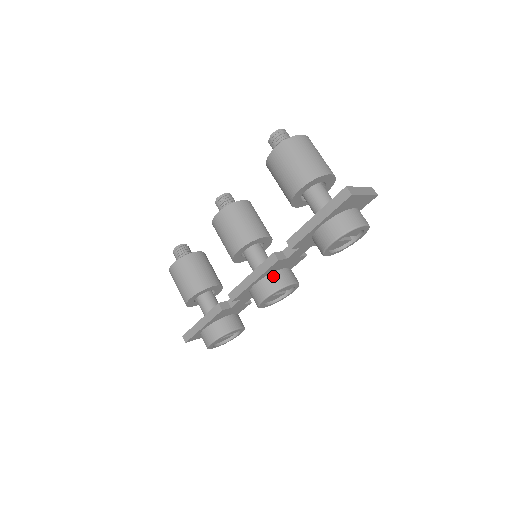
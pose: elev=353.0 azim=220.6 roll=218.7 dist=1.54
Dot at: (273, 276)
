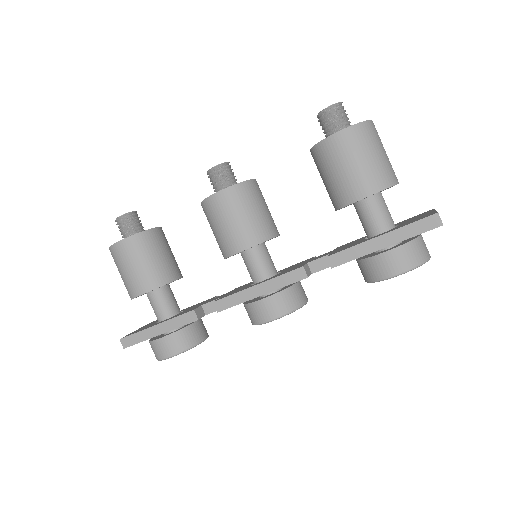
Dot at: (288, 292)
